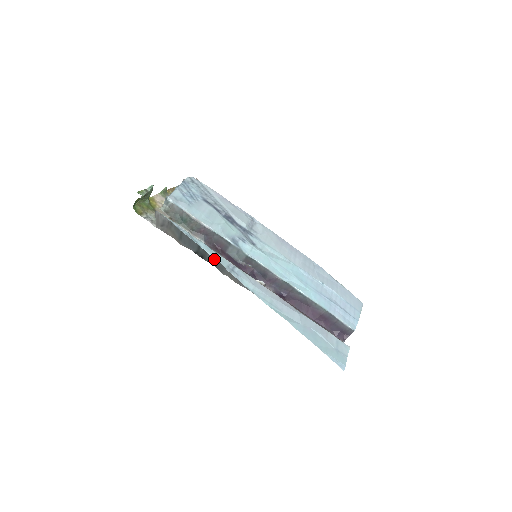
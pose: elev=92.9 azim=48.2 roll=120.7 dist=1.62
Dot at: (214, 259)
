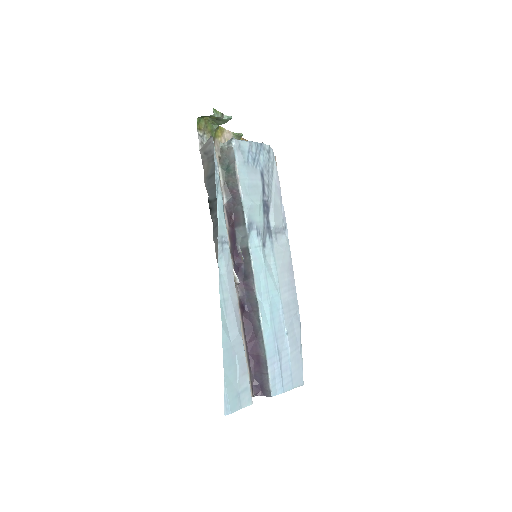
Dot at: occluded
